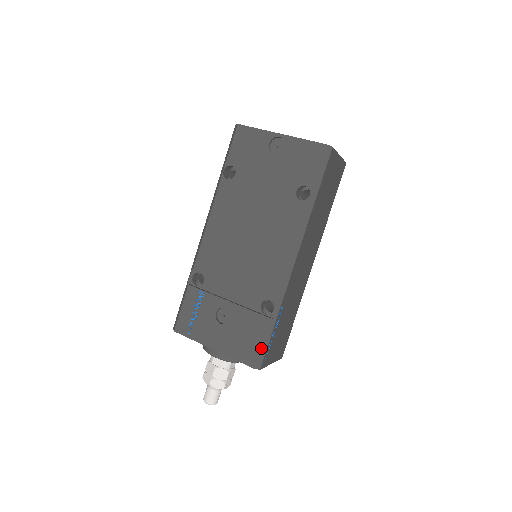
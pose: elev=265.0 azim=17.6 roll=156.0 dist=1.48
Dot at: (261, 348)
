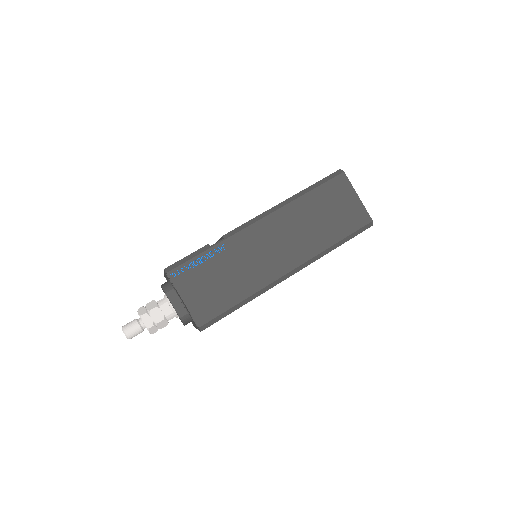
Dot at: (183, 259)
